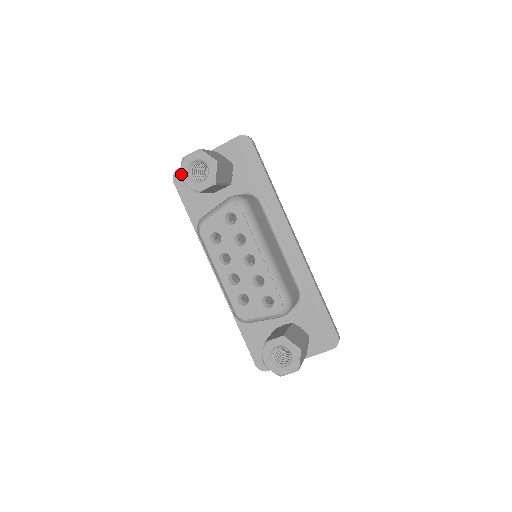
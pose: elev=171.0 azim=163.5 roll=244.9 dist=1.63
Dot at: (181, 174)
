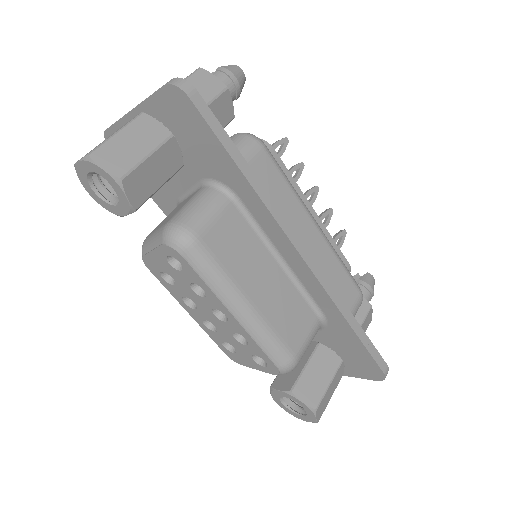
Dot at: occluded
